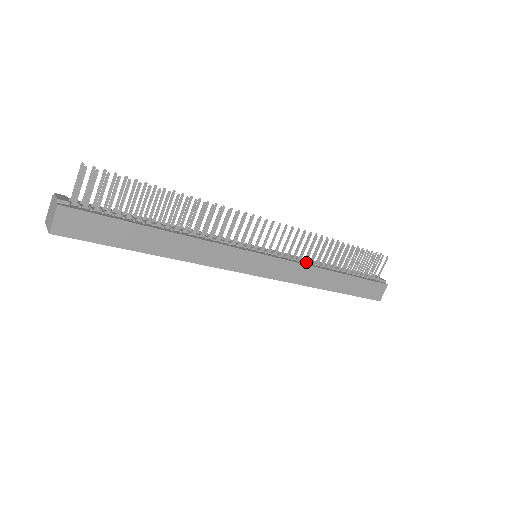
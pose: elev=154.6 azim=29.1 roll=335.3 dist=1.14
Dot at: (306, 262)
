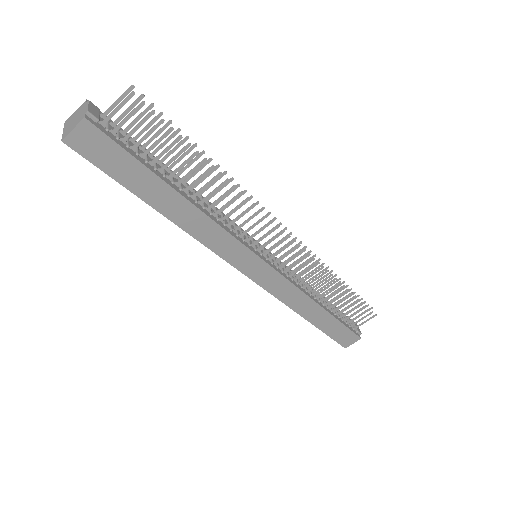
Dot at: (299, 284)
